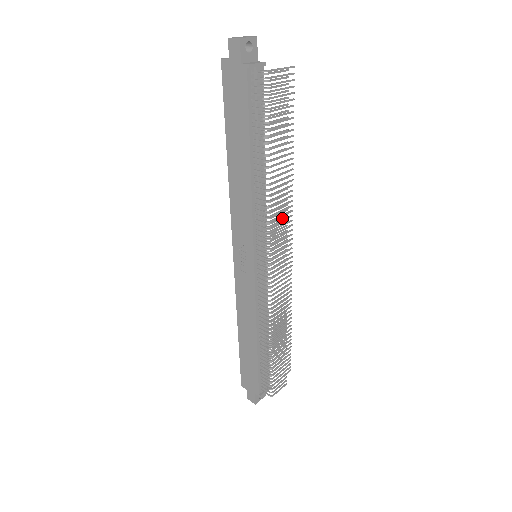
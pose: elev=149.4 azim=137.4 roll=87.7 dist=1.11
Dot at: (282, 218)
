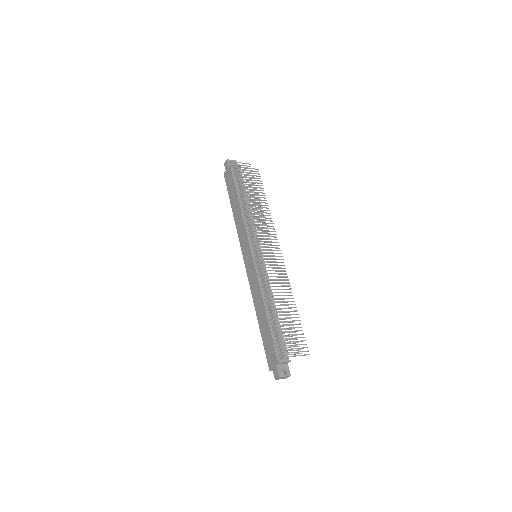
Dot at: occluded
